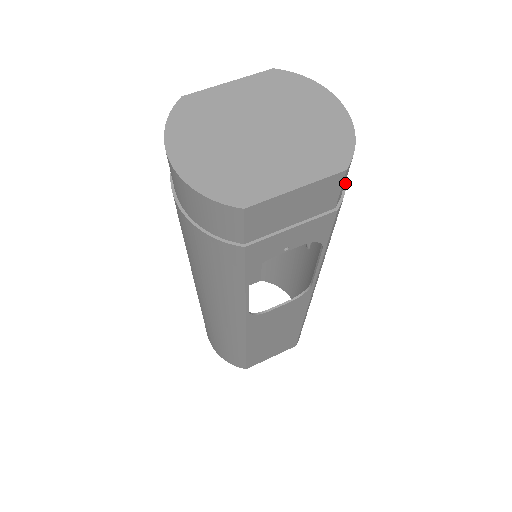
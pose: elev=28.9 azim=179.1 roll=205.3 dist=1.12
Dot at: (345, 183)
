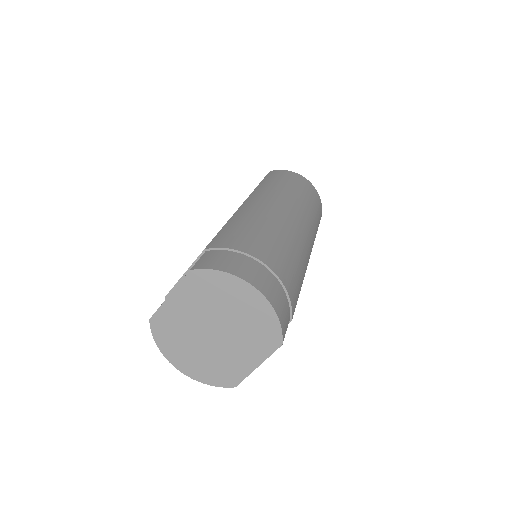
Dot at: (288, 298)
